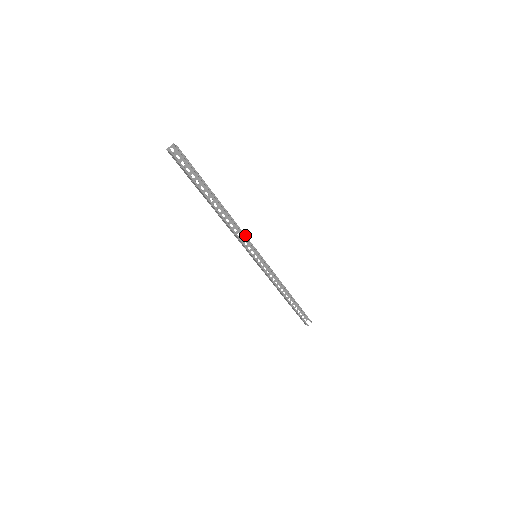
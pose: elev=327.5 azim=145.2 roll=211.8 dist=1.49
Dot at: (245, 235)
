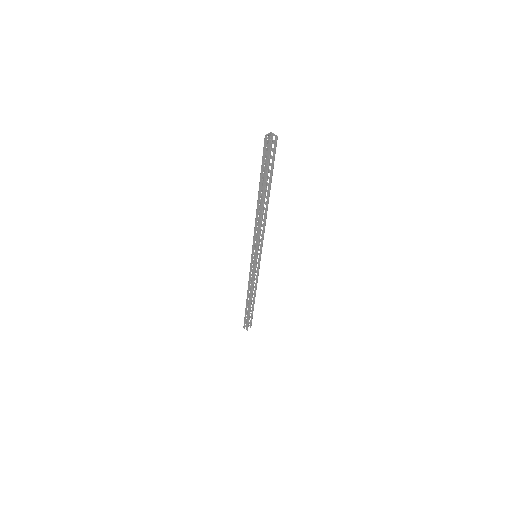
Dot at: occluded
